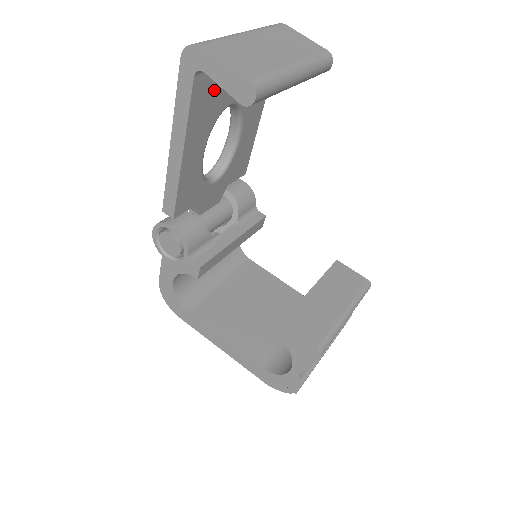
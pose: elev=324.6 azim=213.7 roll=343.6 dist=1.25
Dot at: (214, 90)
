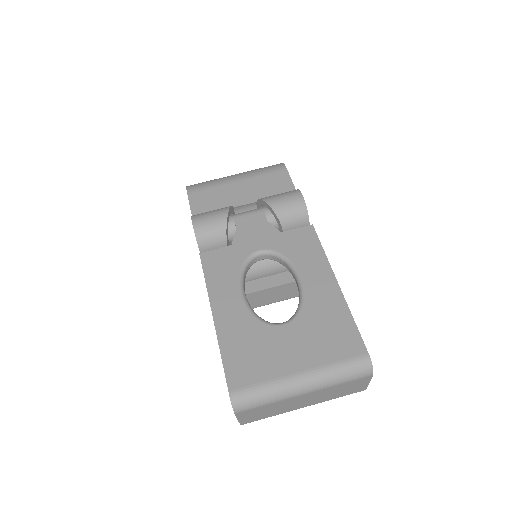
Dot at: occluded
